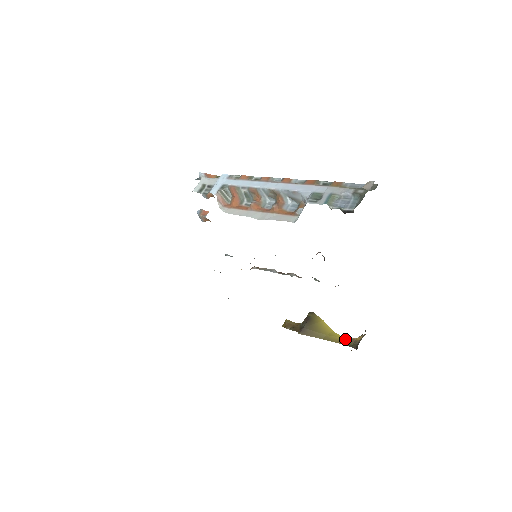
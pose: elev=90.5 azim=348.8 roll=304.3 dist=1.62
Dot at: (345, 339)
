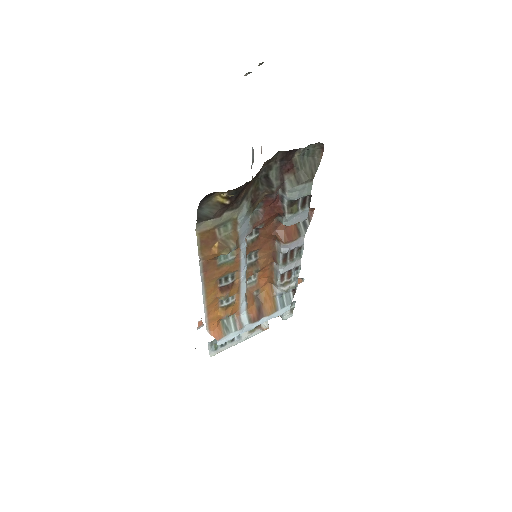
Dot at: occluded
